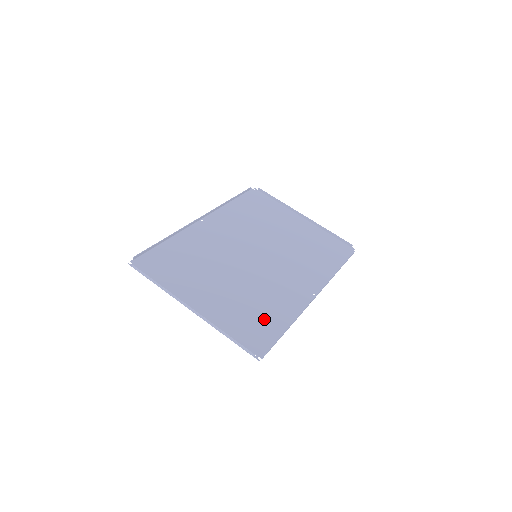
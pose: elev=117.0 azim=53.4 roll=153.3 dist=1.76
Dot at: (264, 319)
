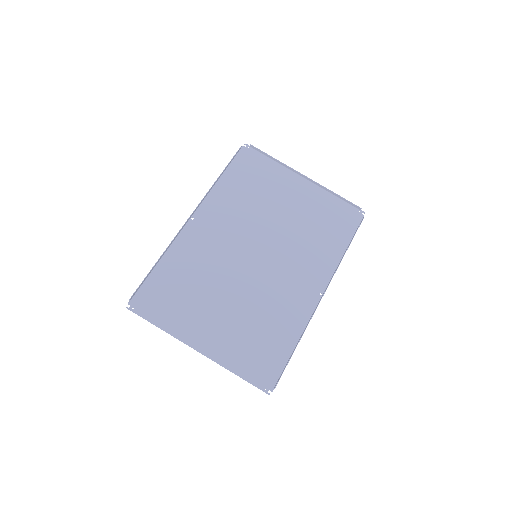
Dot at: (271, 342)
